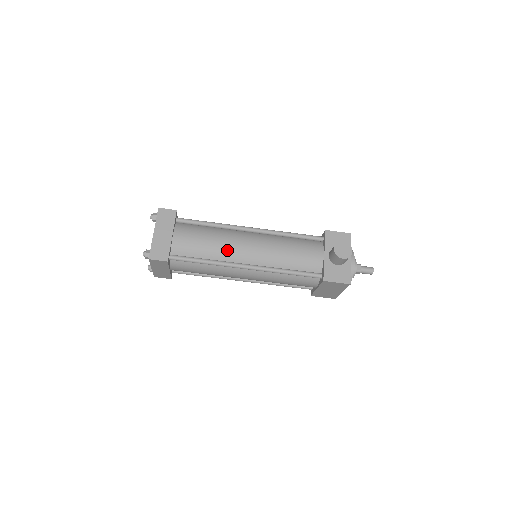
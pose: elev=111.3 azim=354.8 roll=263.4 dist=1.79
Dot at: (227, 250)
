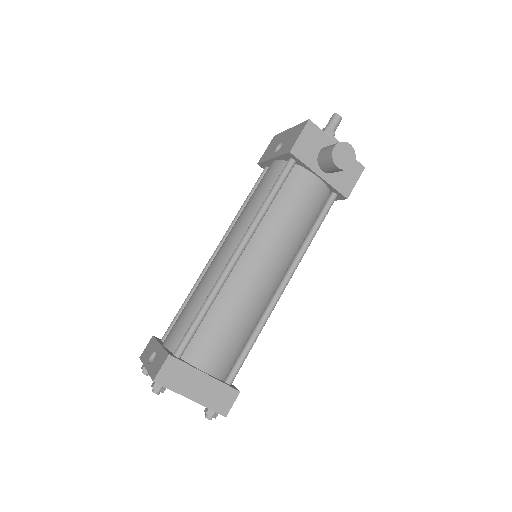
Dot at: (255, 303)
